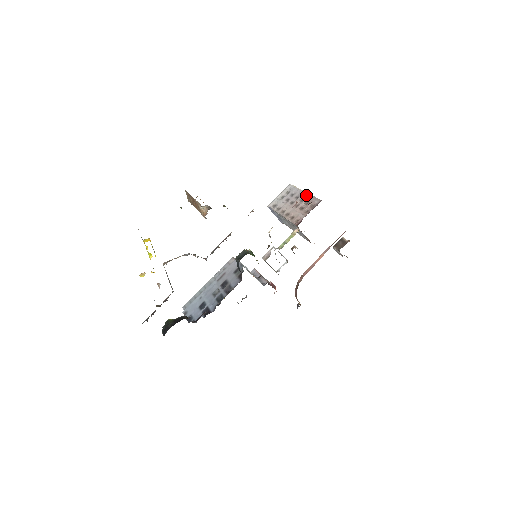
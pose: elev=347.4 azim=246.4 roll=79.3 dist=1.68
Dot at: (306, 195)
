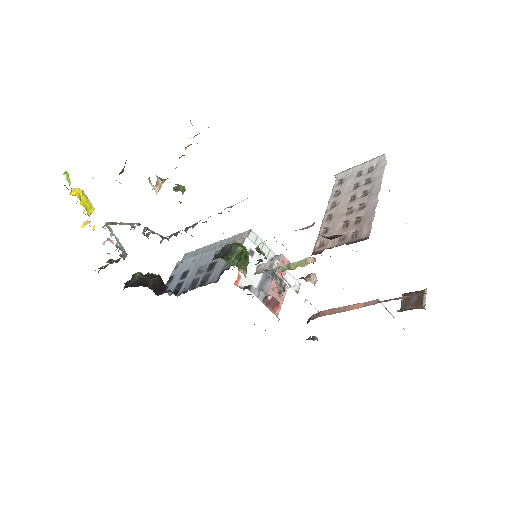
Dot at: (372, 202)
